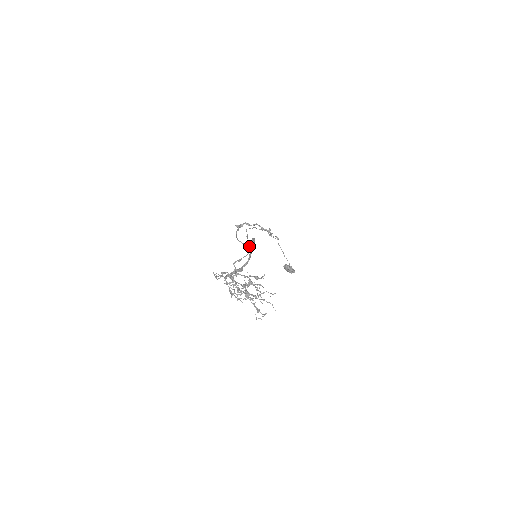
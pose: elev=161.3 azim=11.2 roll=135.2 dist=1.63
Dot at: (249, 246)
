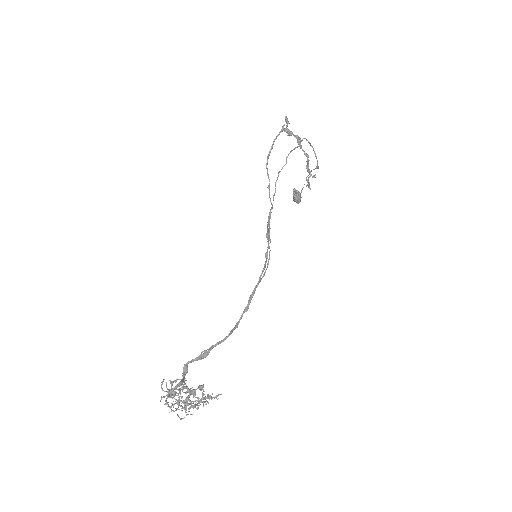
Dot at: (269, 195)
